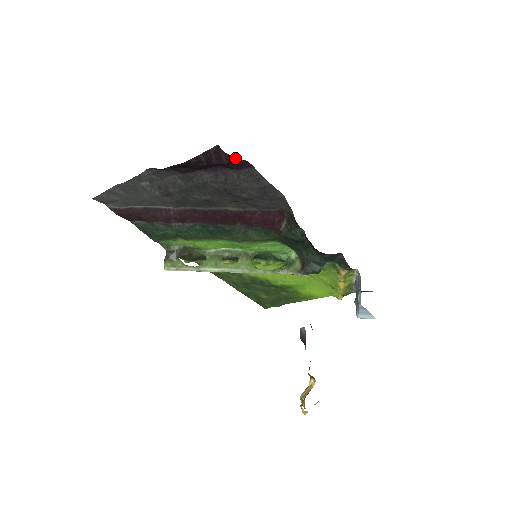
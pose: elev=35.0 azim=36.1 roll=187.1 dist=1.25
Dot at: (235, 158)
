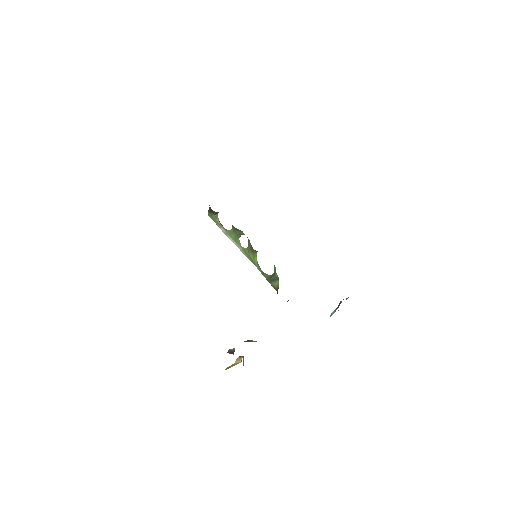
Dot at: occluded
